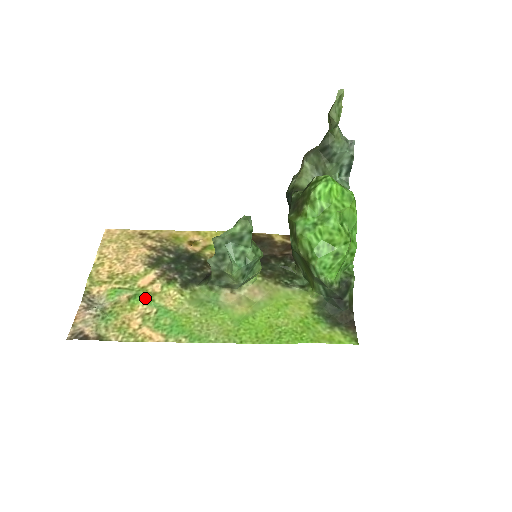
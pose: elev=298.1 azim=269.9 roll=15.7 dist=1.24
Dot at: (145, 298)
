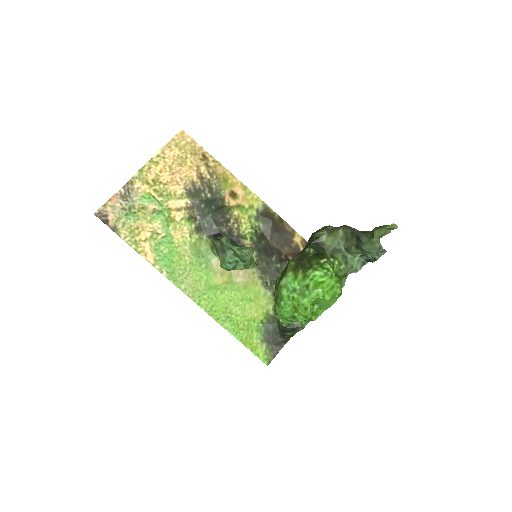
Dot at: (164, 220)
